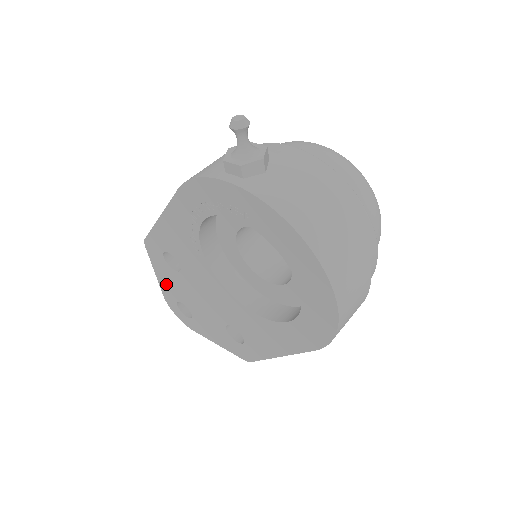
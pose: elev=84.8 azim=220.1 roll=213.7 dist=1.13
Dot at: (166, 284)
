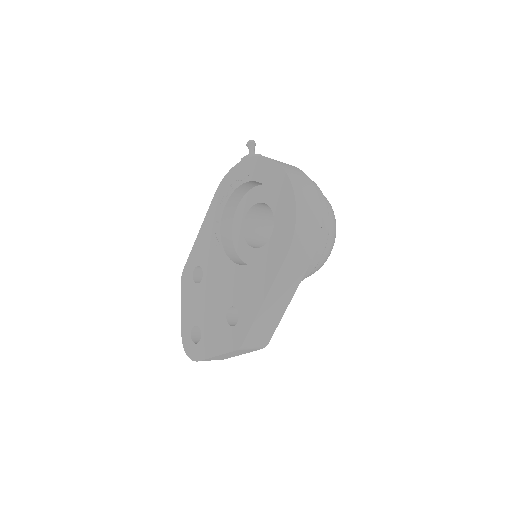
Dot at: (187, 313)
